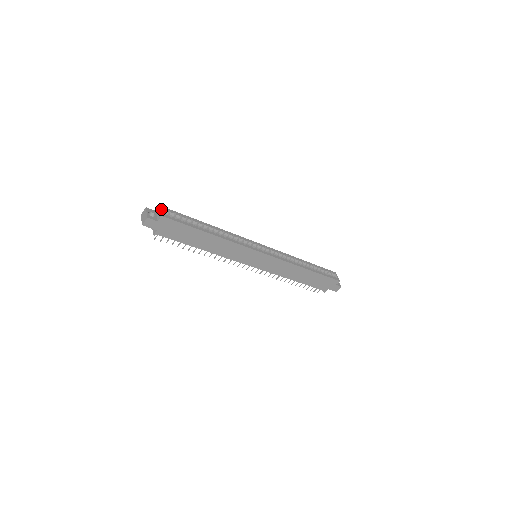
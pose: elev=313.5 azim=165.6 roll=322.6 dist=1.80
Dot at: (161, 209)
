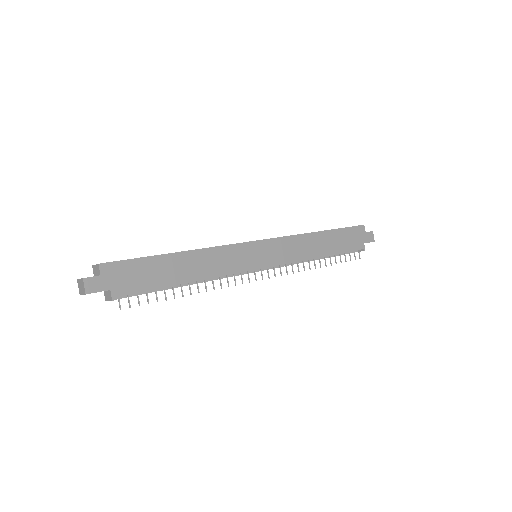
Dot at: (95, 265)
